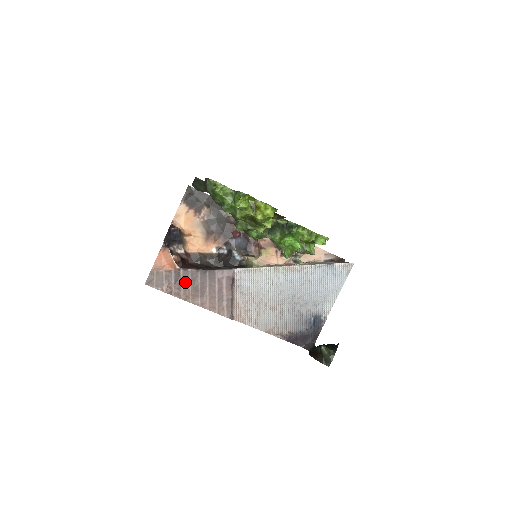
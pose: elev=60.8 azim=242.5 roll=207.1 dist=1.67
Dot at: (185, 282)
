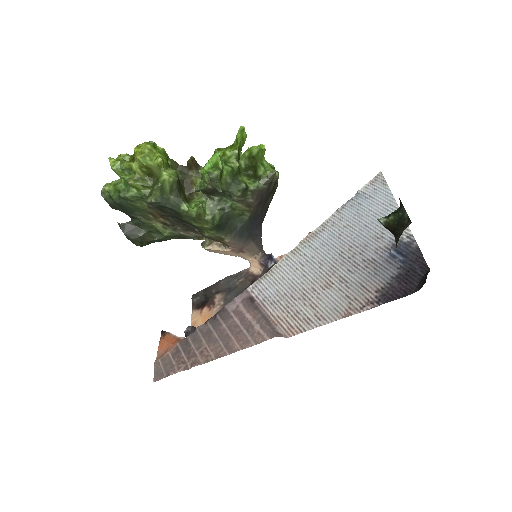
Dot at: (197, 344)
